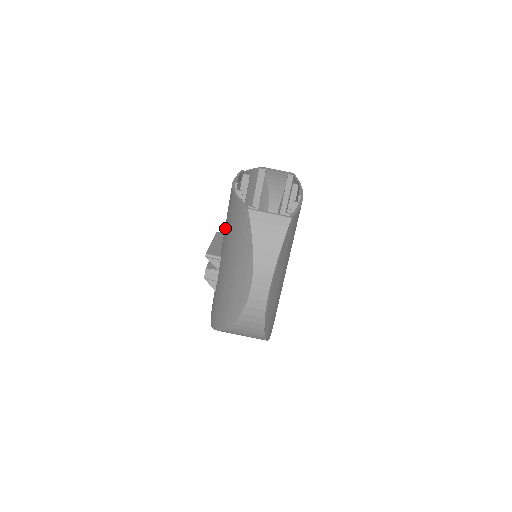
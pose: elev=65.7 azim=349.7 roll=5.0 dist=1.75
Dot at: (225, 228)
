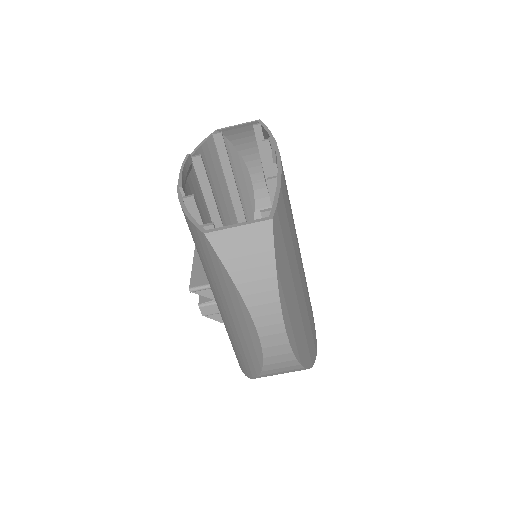
Dot at: occluded
